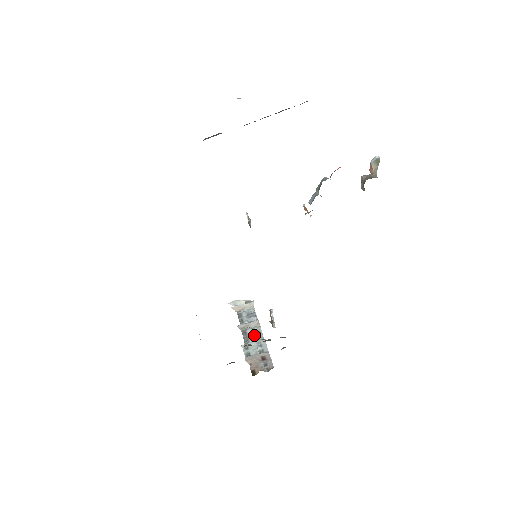
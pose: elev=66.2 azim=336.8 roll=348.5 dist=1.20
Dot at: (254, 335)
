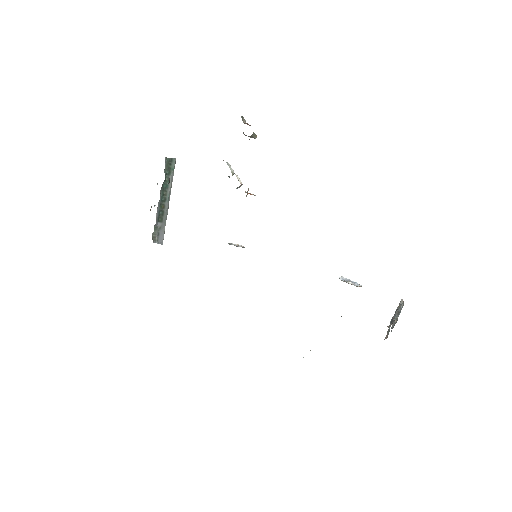
Dot at: occluded
